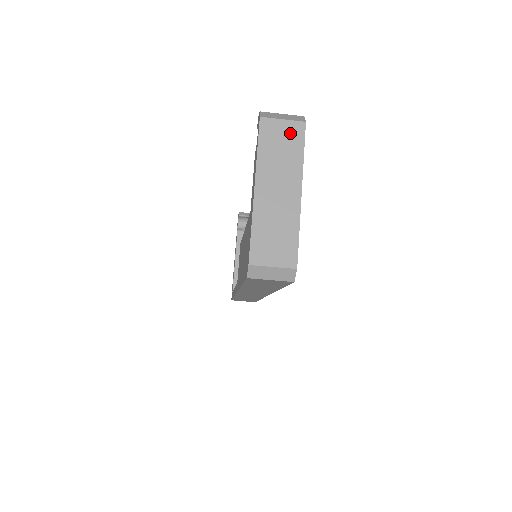
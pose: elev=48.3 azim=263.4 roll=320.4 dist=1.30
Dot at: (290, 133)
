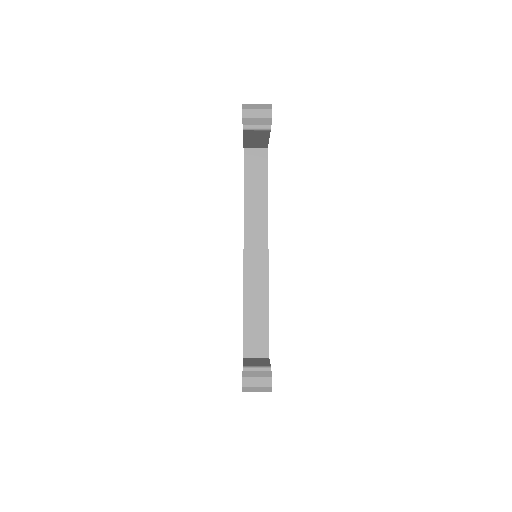
Dot at: occluded
